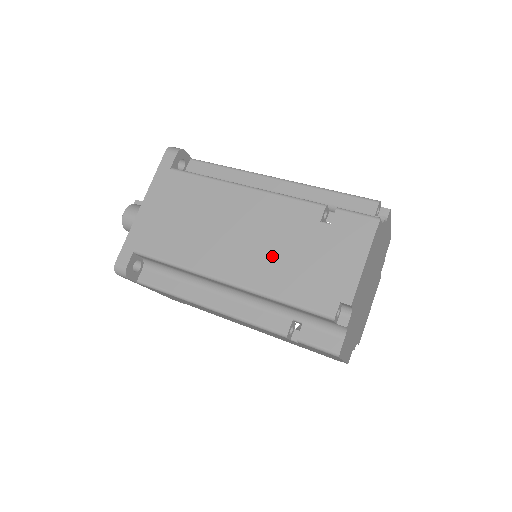
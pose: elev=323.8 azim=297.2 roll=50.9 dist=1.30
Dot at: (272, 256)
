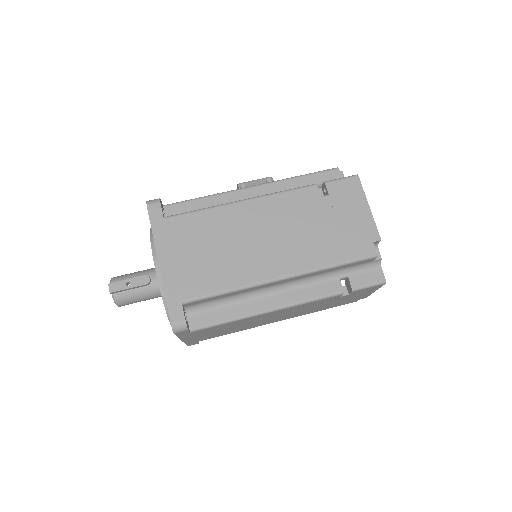
Dot at: (309, 310)
